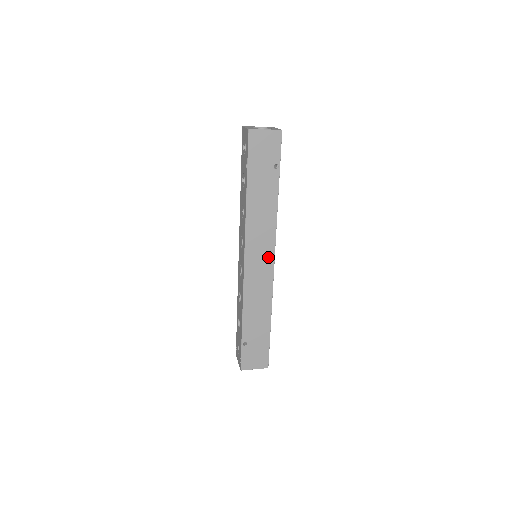
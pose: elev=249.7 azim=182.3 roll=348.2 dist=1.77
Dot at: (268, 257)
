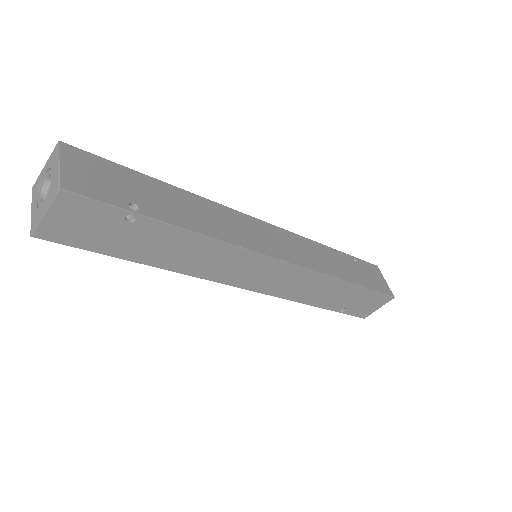
Dot at: (267, 265)
